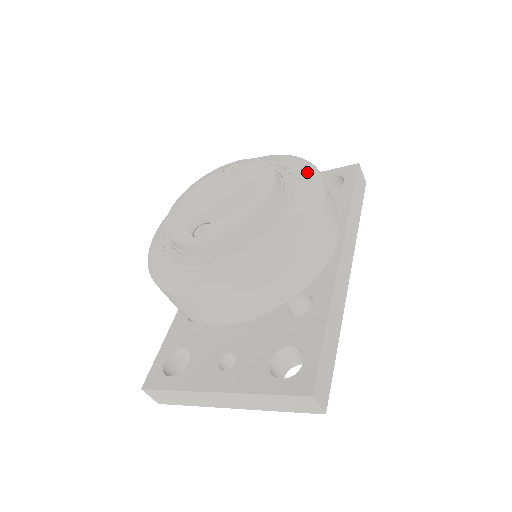
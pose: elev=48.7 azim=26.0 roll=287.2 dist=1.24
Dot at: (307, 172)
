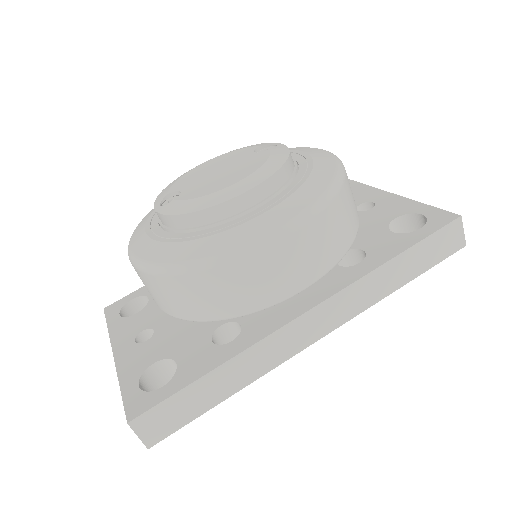
Dot at: (310, 194)
